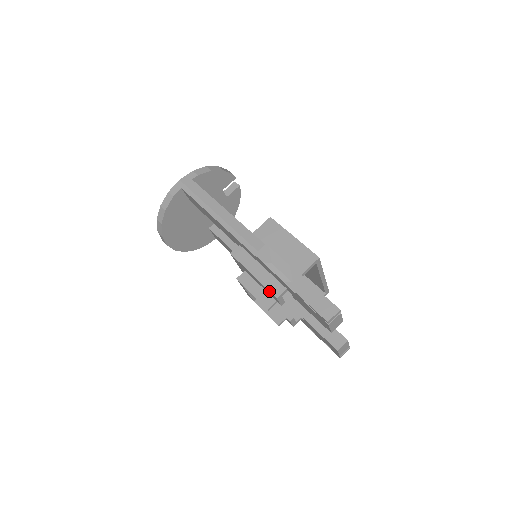
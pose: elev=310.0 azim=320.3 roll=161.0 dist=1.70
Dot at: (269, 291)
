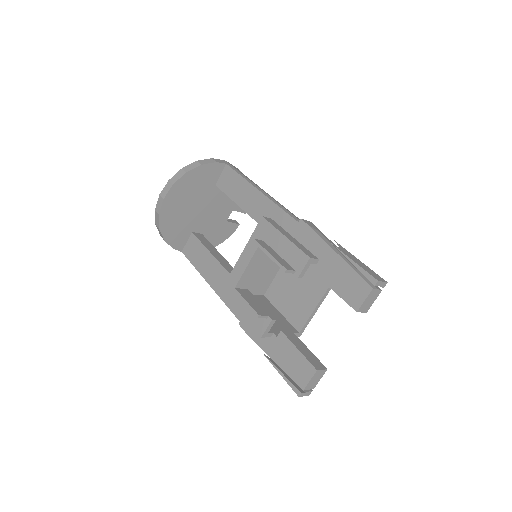
Dot at: (301, 251)
